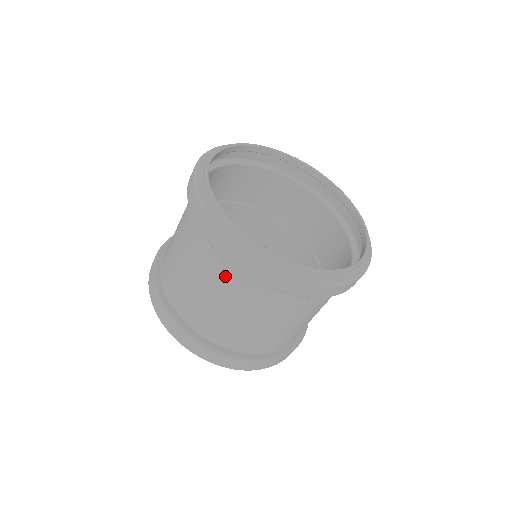
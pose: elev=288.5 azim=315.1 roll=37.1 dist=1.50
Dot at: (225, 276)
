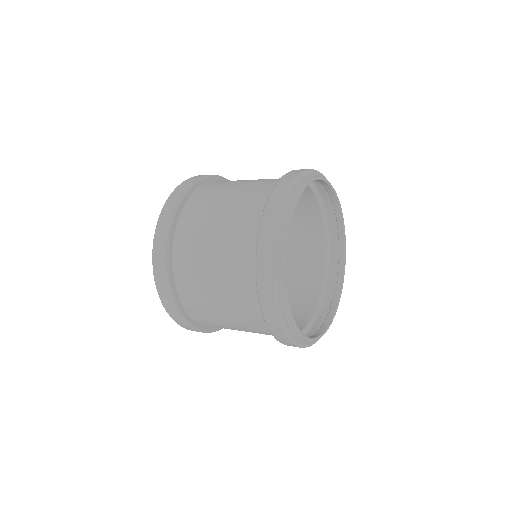
Dot at: (244, 300)
